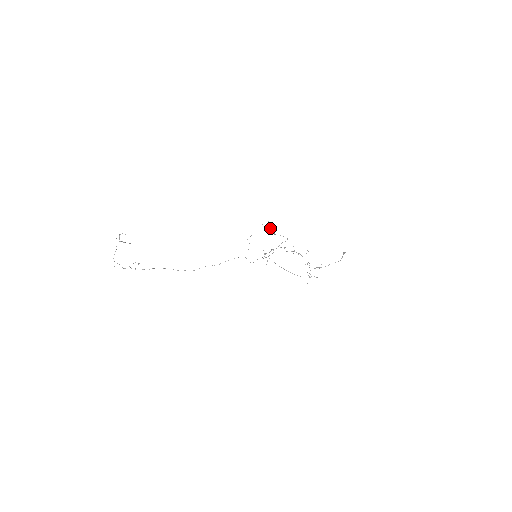
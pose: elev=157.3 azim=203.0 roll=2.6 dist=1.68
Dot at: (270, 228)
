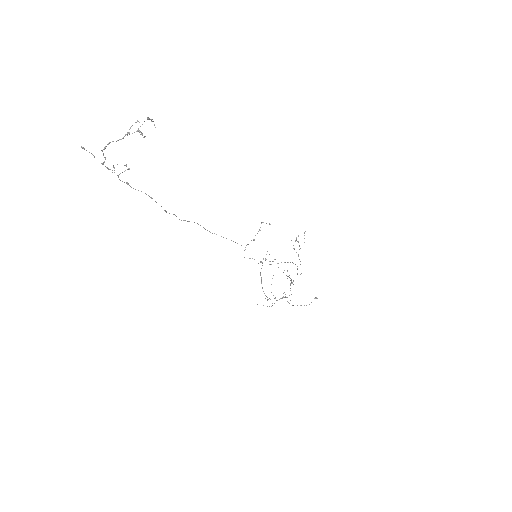
Dot at: occluded
